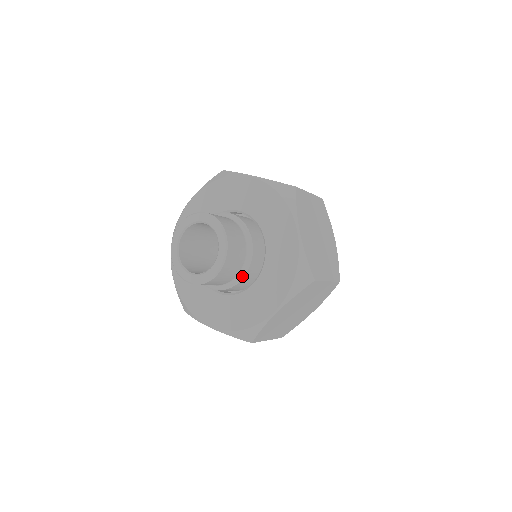
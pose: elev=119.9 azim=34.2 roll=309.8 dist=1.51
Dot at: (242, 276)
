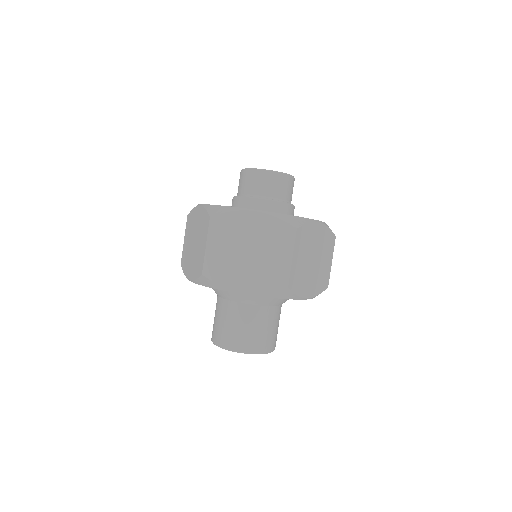
Dot at: (291, 204)
